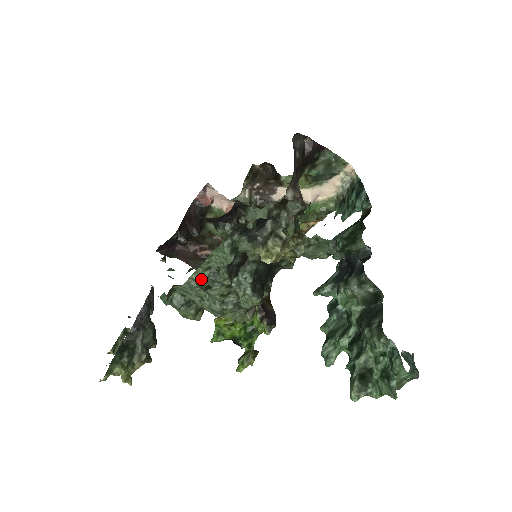
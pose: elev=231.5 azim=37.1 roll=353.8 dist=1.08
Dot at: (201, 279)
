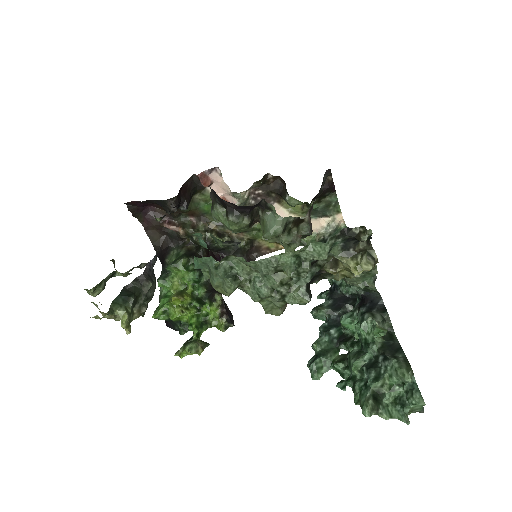
Dot at: (284, 262)
